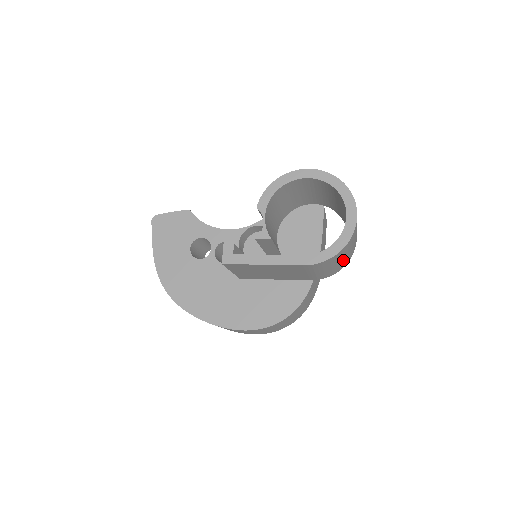
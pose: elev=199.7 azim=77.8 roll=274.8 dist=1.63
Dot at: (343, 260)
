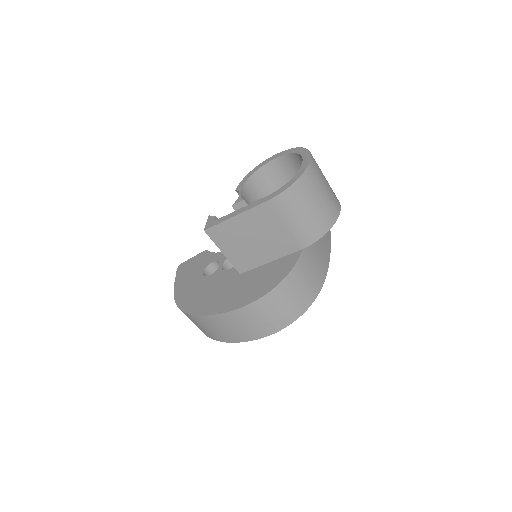
Dot at: (318, 209)
